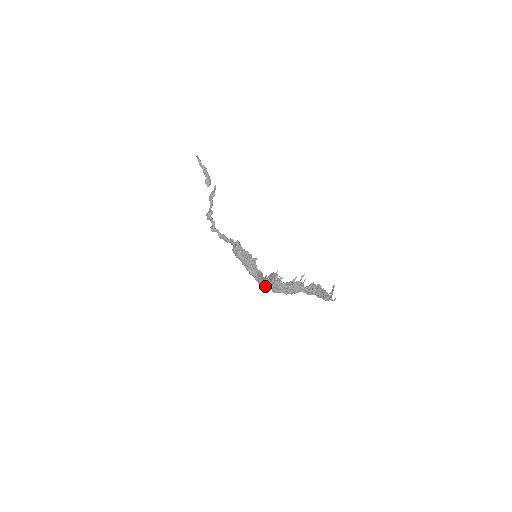
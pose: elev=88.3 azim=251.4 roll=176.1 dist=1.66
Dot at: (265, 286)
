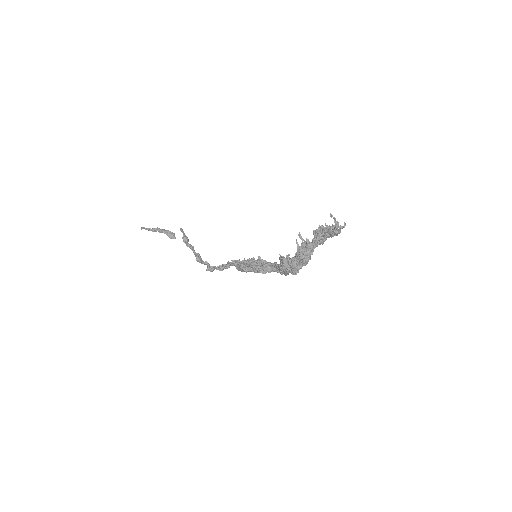
Dot at: (286, 275)
